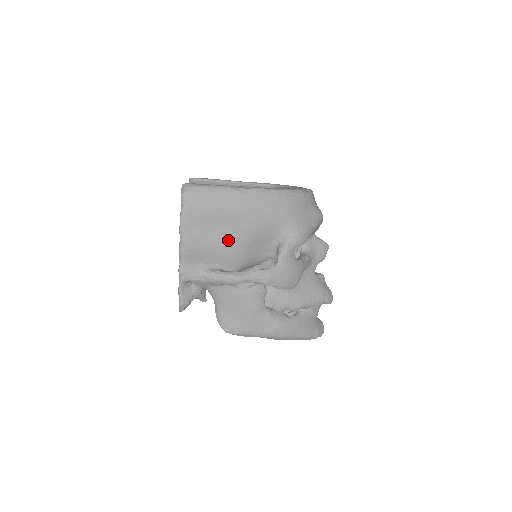
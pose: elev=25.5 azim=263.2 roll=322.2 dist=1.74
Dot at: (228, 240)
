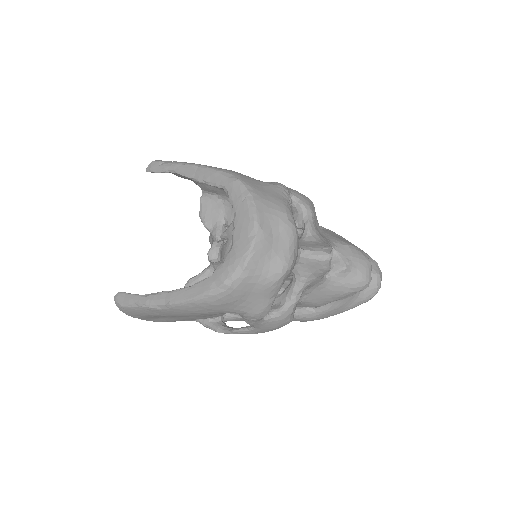
Dot at: (191, 318)
